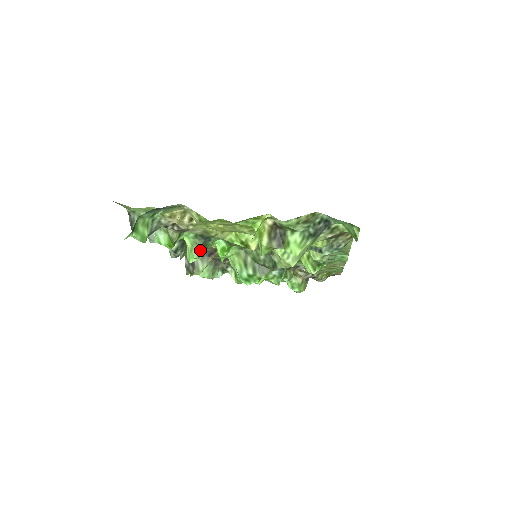
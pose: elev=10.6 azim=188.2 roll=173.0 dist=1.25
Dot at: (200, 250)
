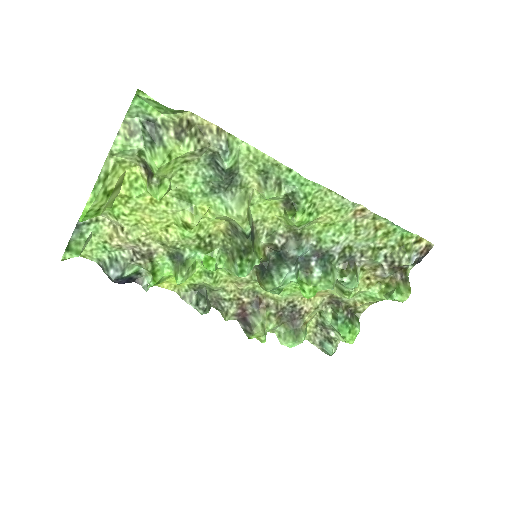
Dot at: (180, 269)
